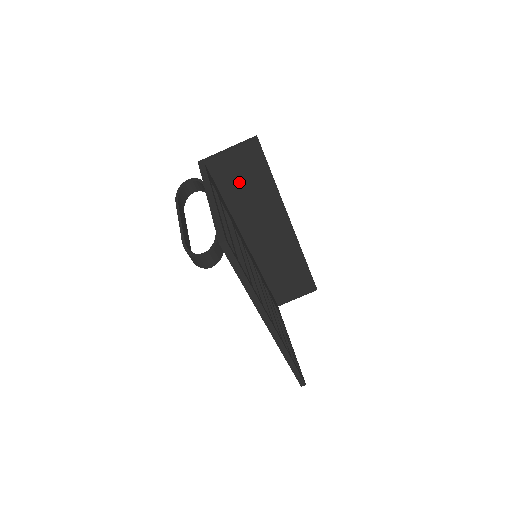
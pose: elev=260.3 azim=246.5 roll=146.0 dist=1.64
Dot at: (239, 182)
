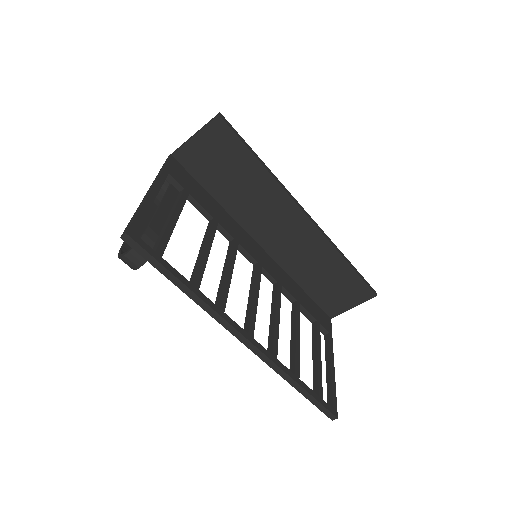
Dot at: (219, 171)
